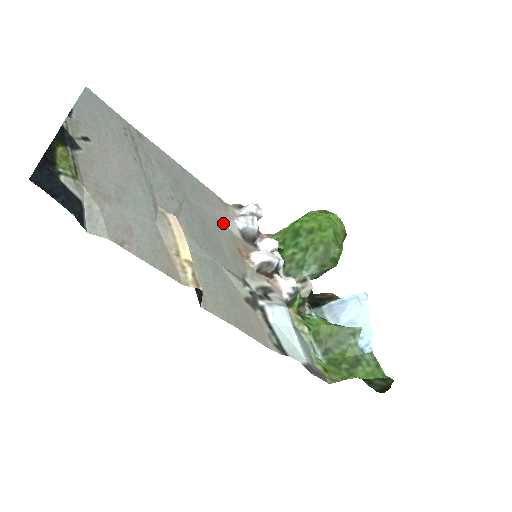
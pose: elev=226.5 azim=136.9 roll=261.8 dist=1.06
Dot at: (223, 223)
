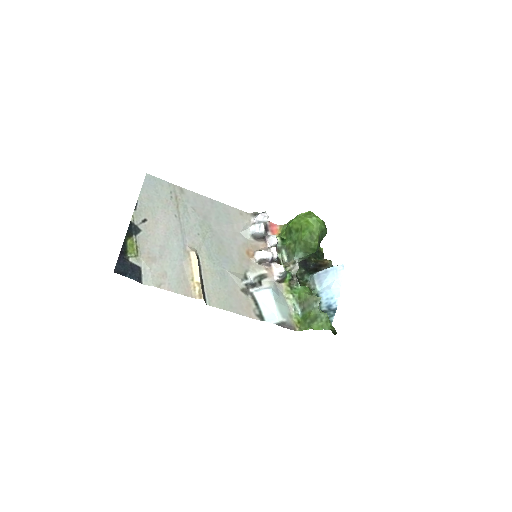
Dot at: (239, 234)
